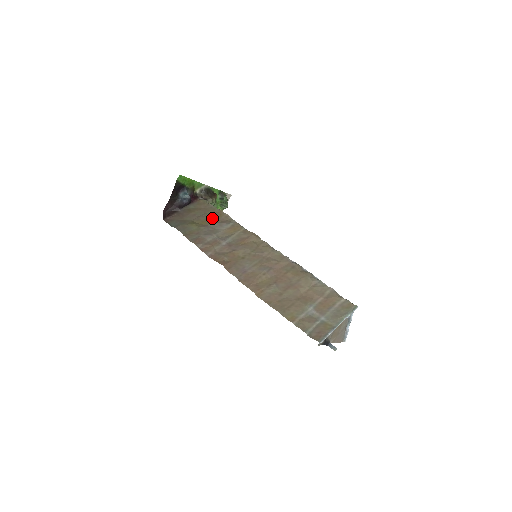
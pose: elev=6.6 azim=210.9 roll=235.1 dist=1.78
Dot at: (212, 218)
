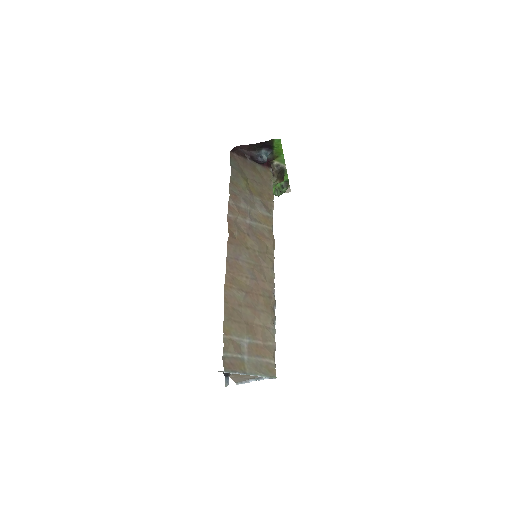
Dot at: (262, 194)
